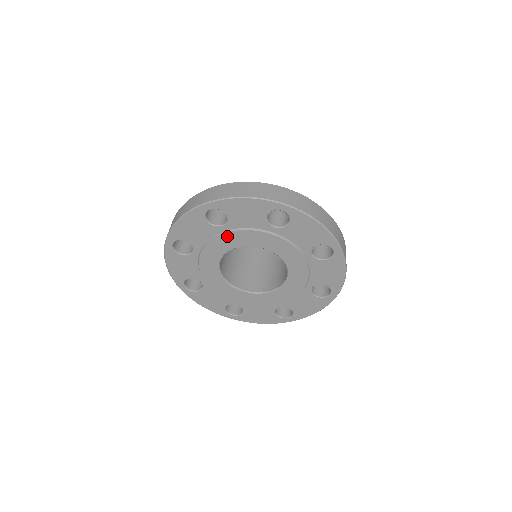
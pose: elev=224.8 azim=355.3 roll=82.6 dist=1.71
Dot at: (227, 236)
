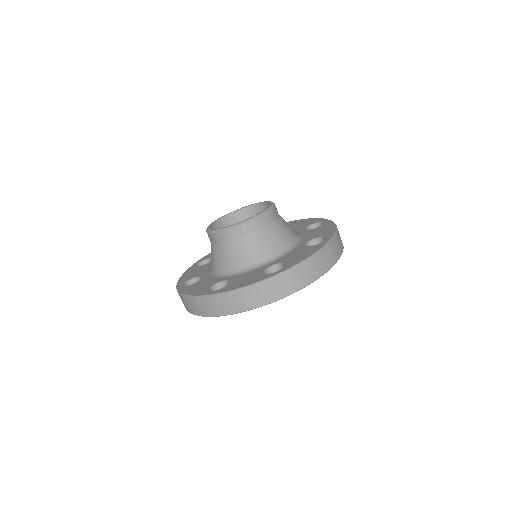
Dot at: occluded
